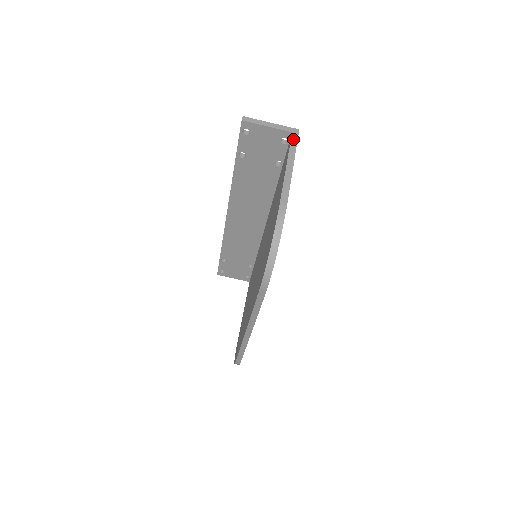
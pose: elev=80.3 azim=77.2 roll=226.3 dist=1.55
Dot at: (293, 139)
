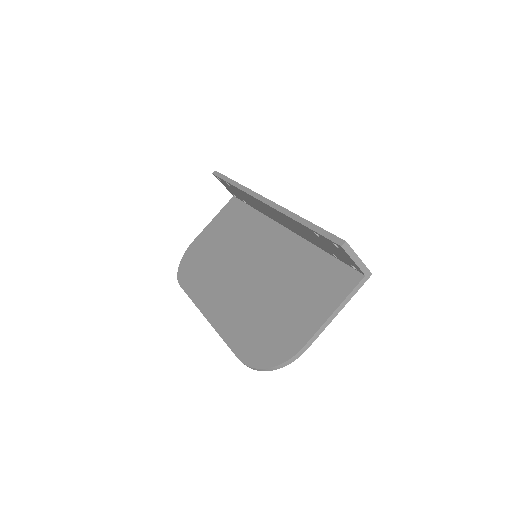
Dot at: (360, 284)
